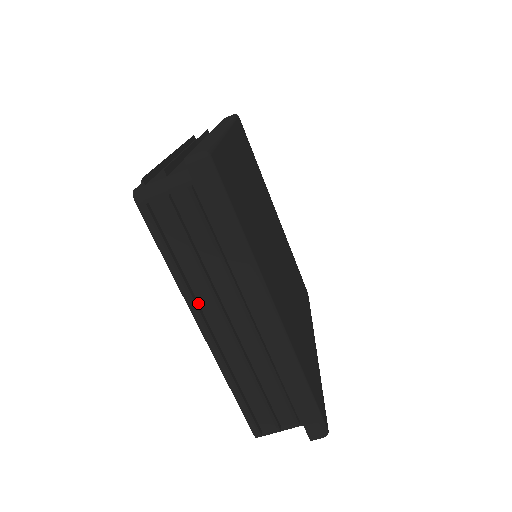
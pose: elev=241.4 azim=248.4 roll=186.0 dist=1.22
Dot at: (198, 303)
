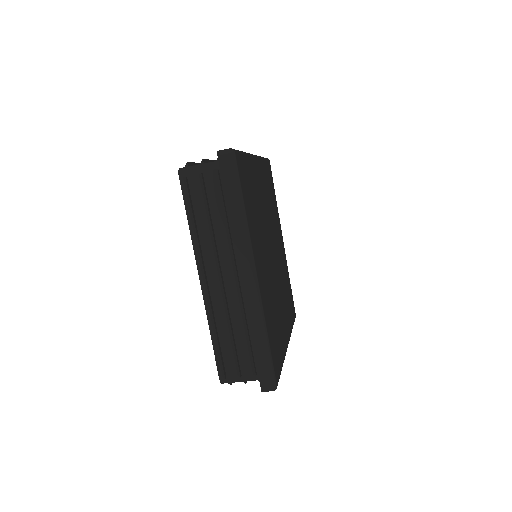
Dot at: (203, 257)
